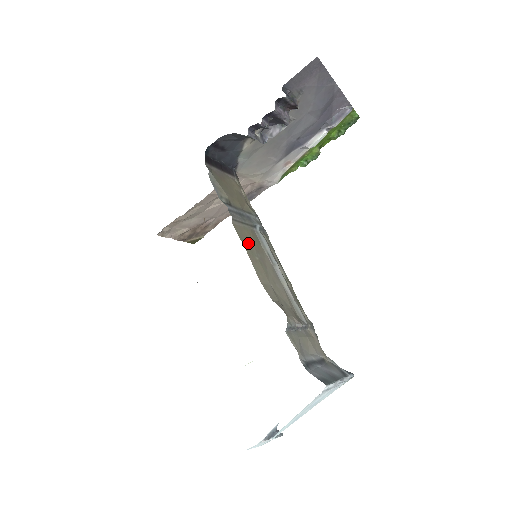
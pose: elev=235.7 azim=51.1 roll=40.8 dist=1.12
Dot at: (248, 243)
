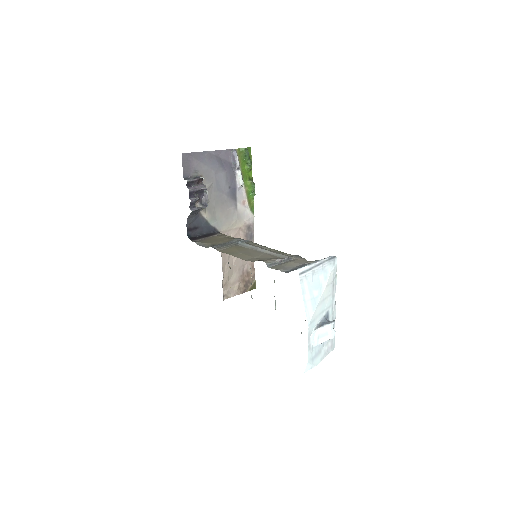
Dot at: (232, 252)
